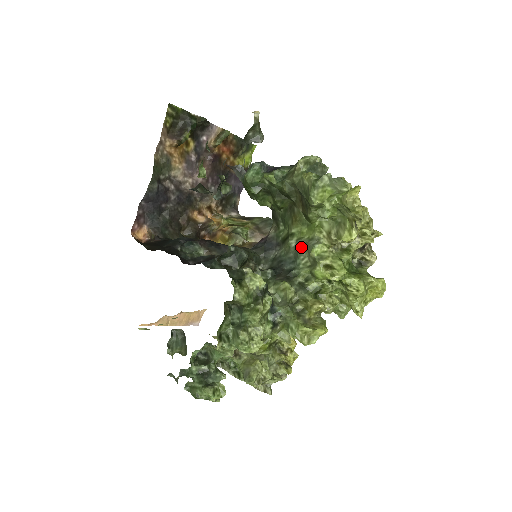
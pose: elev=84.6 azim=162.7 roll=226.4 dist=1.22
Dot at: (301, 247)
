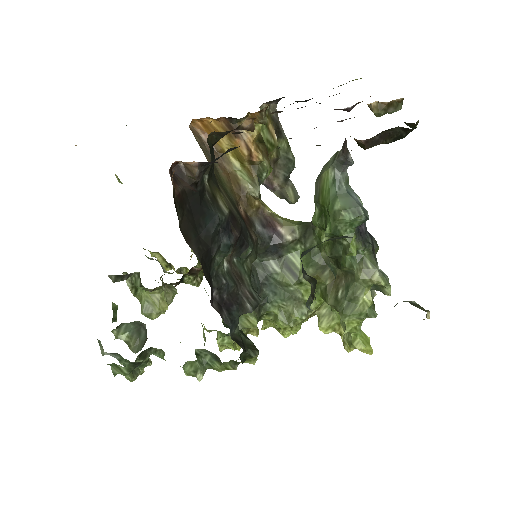
Dot at: (293, 298)
